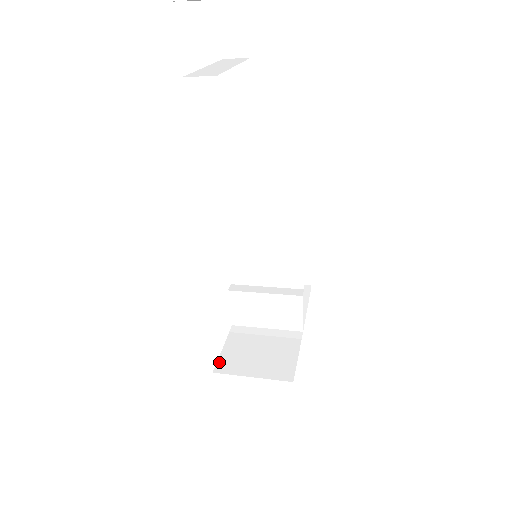
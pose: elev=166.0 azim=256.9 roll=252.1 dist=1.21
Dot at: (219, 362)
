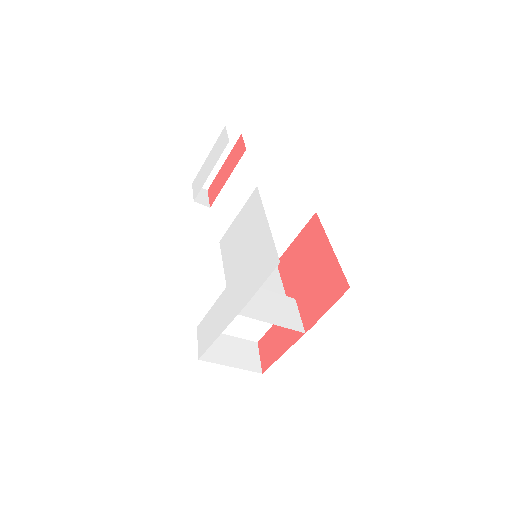
Dot at: occluded
